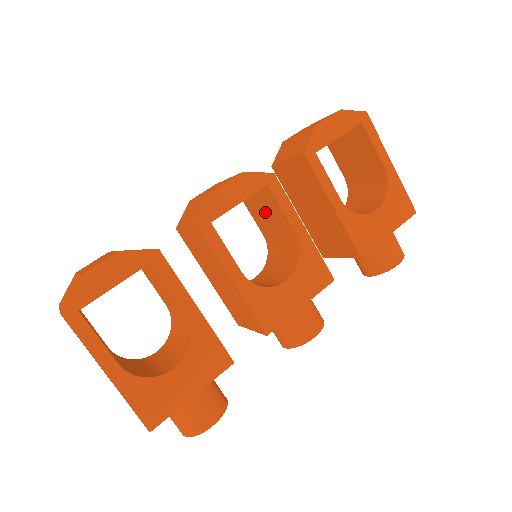
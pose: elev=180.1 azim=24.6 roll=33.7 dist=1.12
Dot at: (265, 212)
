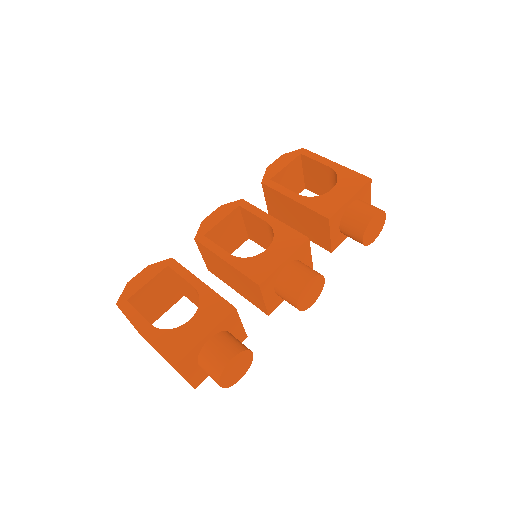
Dot at: (257, 231)
